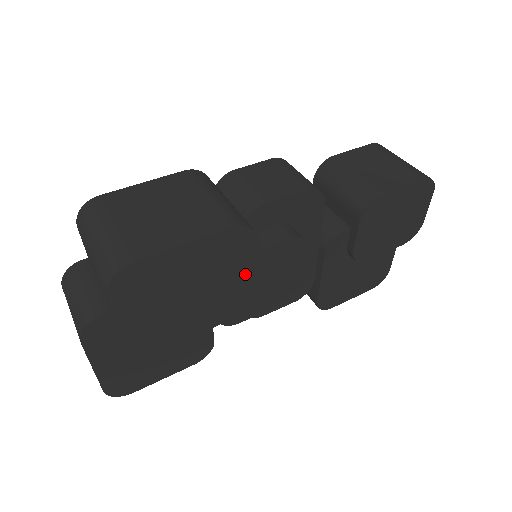
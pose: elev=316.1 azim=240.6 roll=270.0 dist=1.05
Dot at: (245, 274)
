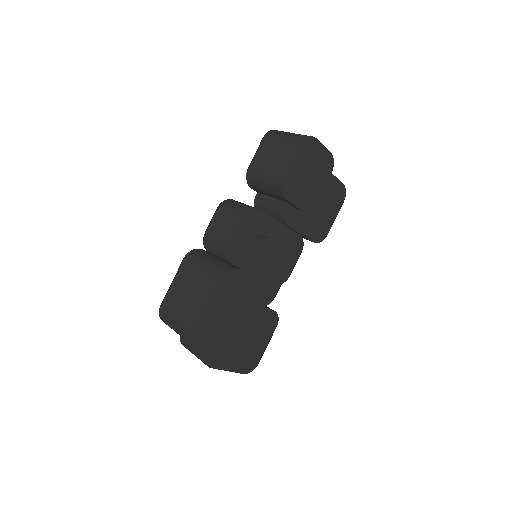
Dot at: (250, 284)
